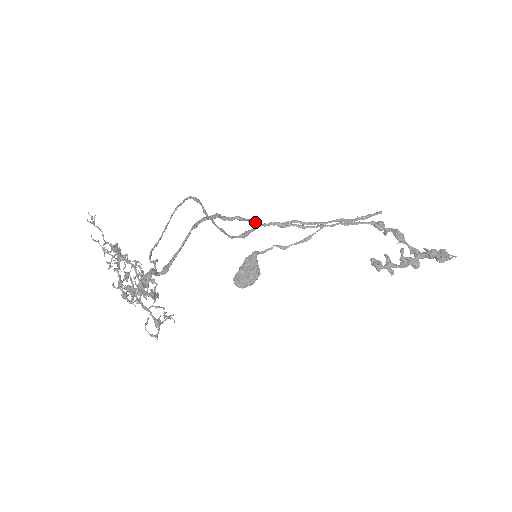
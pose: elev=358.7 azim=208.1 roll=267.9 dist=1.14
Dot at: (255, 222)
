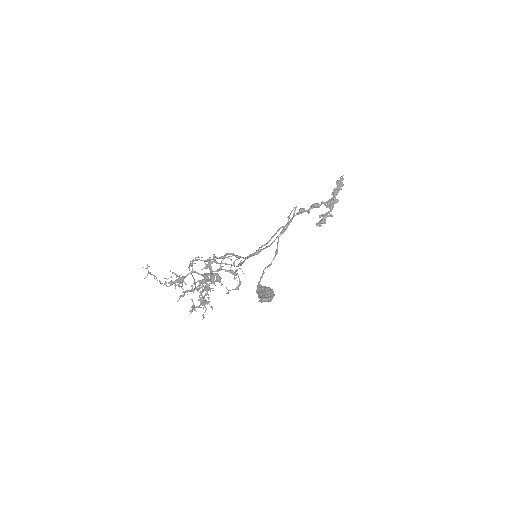
Dot at: (239, 256)
